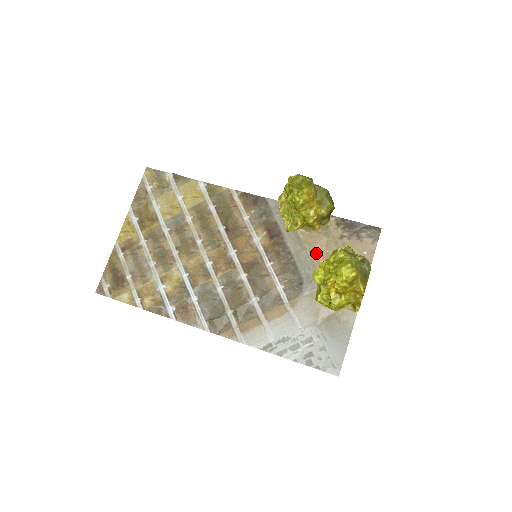
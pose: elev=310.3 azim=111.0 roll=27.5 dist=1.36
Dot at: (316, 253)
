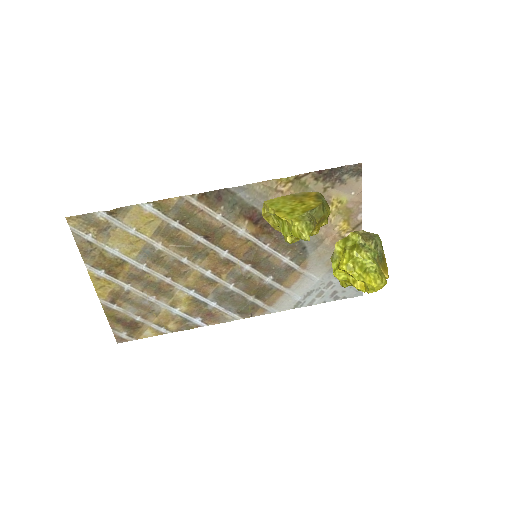
Dot at: occluded
